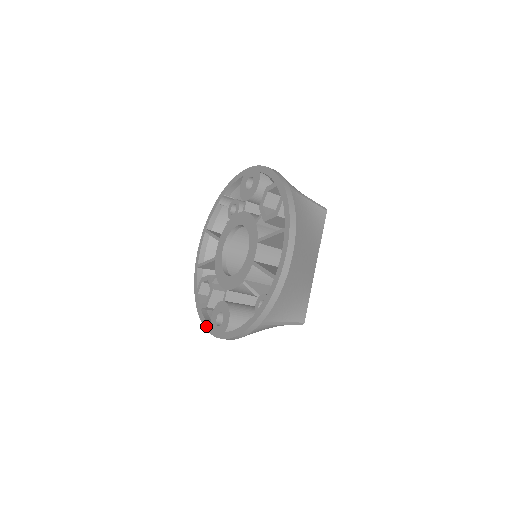
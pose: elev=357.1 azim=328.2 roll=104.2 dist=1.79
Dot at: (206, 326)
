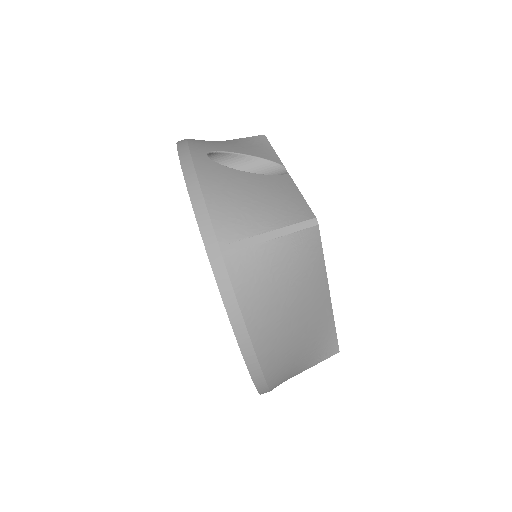
Dot at: occluded
